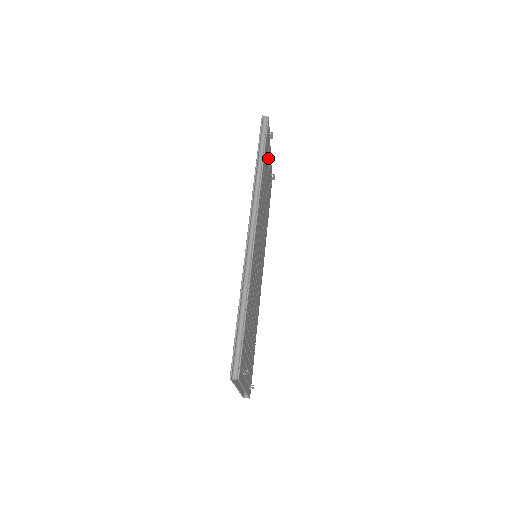
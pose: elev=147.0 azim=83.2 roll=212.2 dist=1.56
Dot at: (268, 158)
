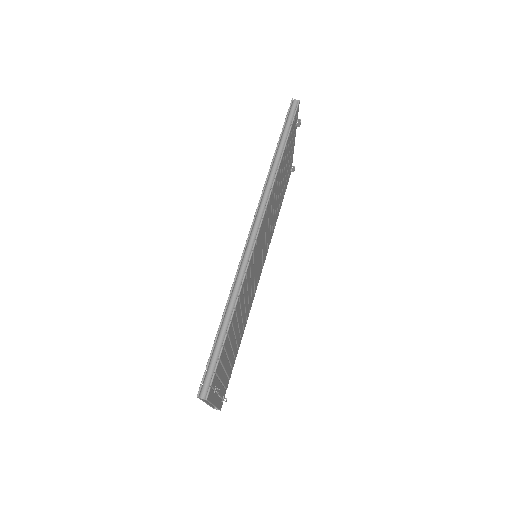
Dot at: (290, 148)
